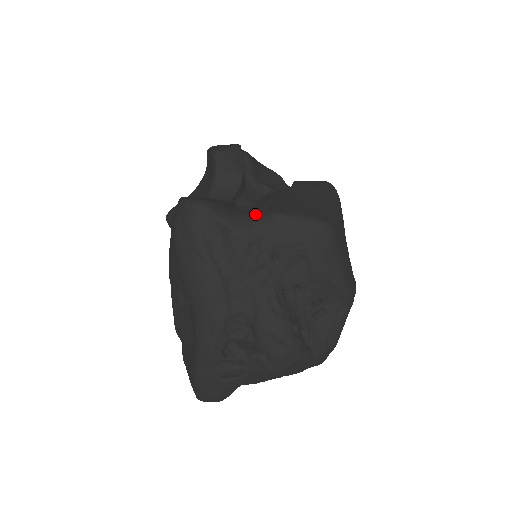
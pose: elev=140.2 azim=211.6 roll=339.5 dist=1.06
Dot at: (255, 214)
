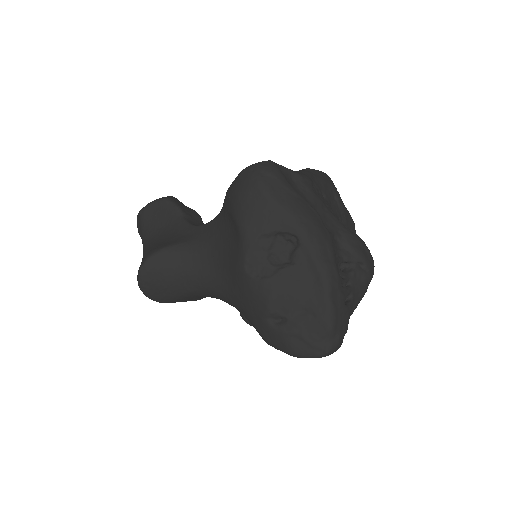
Dot at: occluded
